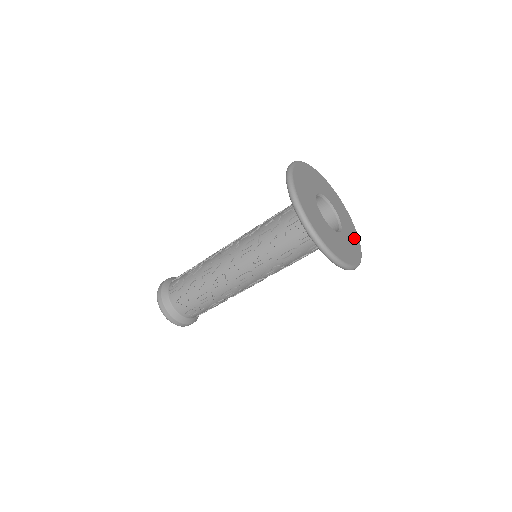
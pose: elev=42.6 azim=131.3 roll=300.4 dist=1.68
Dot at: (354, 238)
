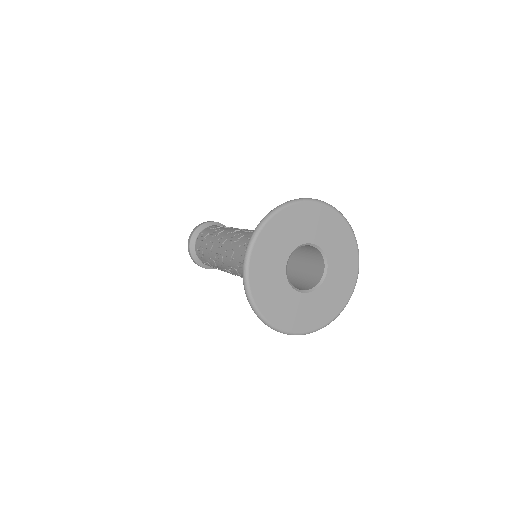
Dot at: (335, 301)
